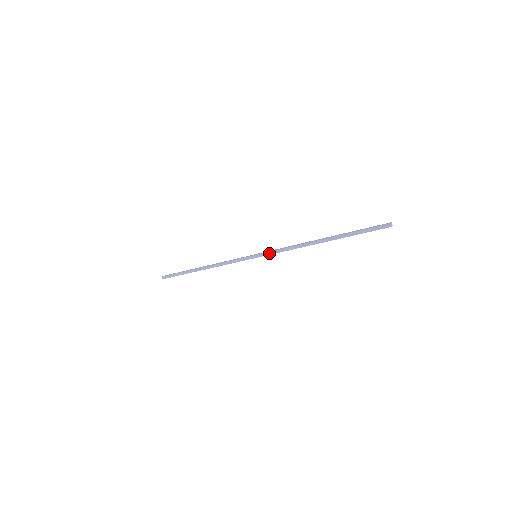
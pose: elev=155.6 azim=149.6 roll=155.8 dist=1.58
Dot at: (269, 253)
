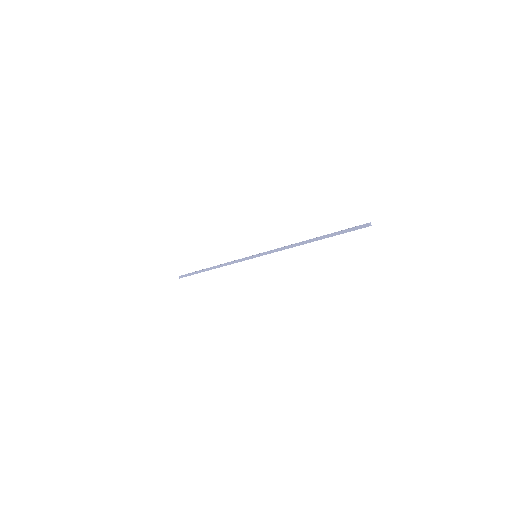
Dot at: (266, 253)
